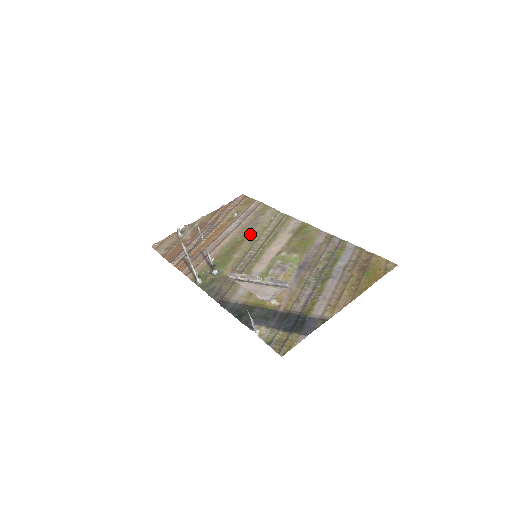
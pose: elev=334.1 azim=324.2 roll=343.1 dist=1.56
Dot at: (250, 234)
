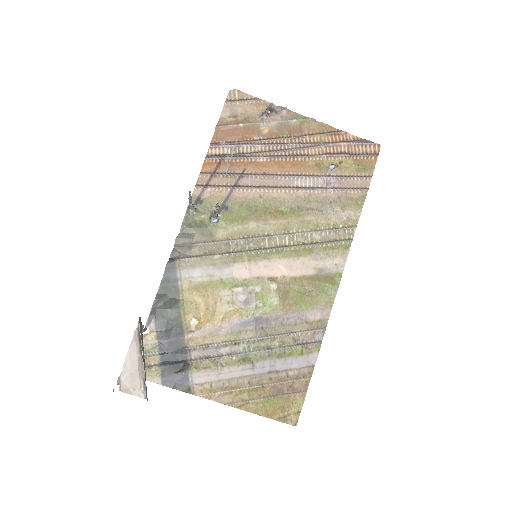
Dot at: (298, 217)
